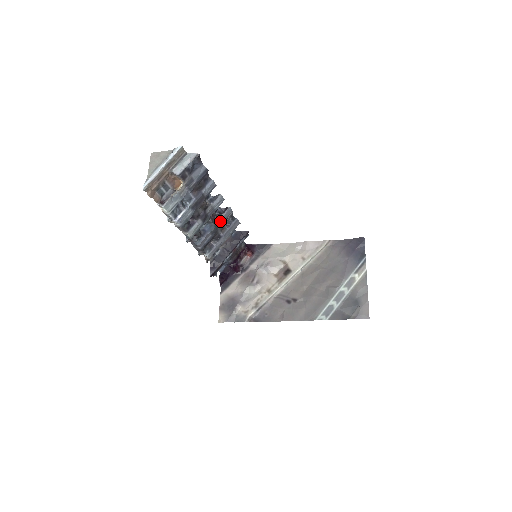
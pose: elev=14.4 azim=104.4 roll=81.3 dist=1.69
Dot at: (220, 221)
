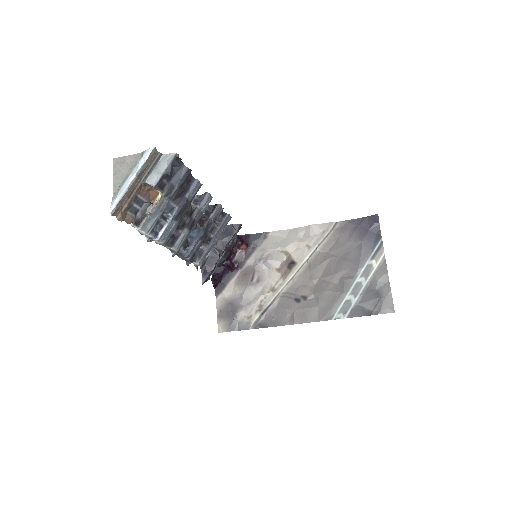
Dot at: (209, 222)
